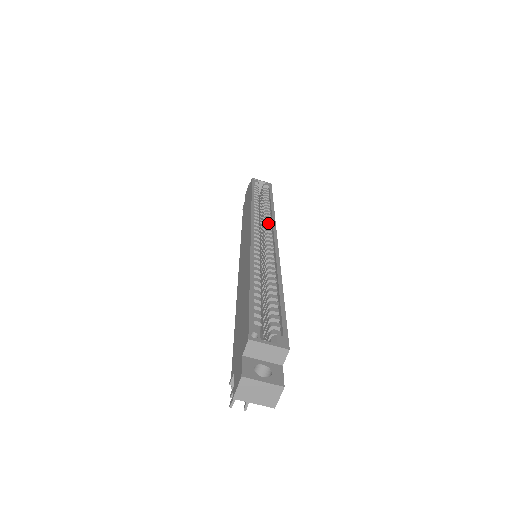
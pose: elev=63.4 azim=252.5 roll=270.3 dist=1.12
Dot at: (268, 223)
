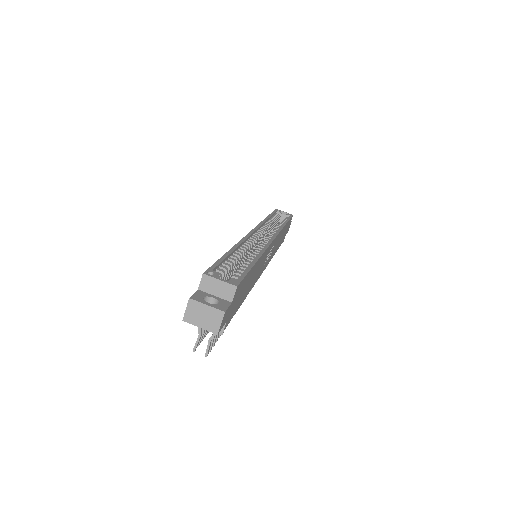
Dot at: (273, 232)
